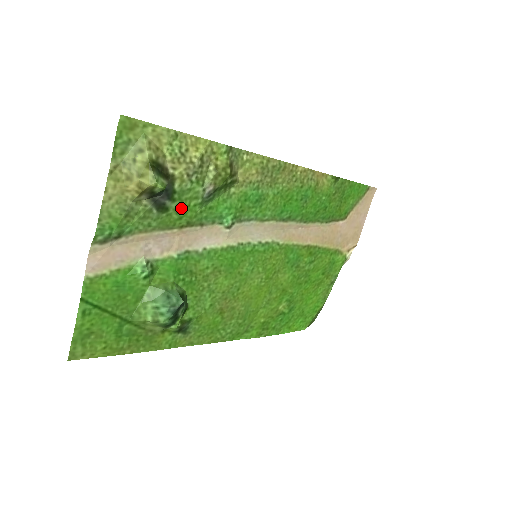
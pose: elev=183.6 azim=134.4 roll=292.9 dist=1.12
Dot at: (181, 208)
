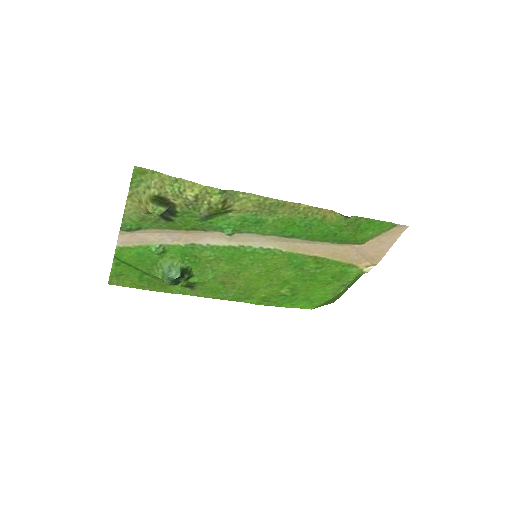
Dot at: (184, 221)
